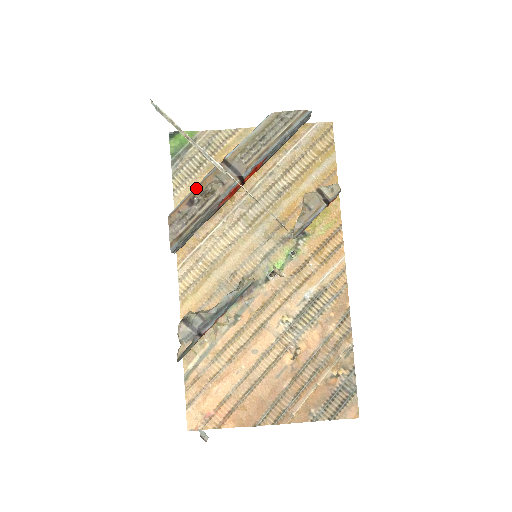
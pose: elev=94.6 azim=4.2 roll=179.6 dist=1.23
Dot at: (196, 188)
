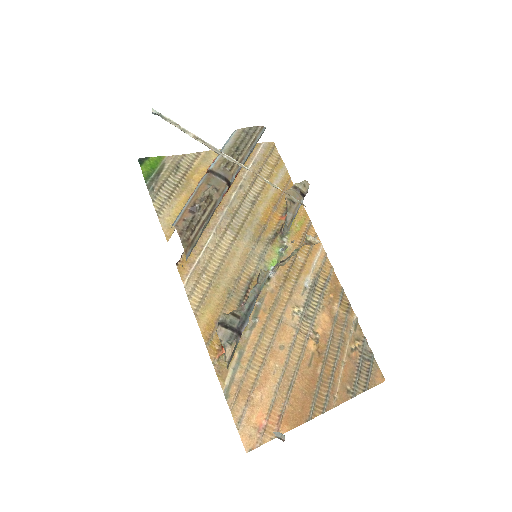
Dot at: (193, 197)
